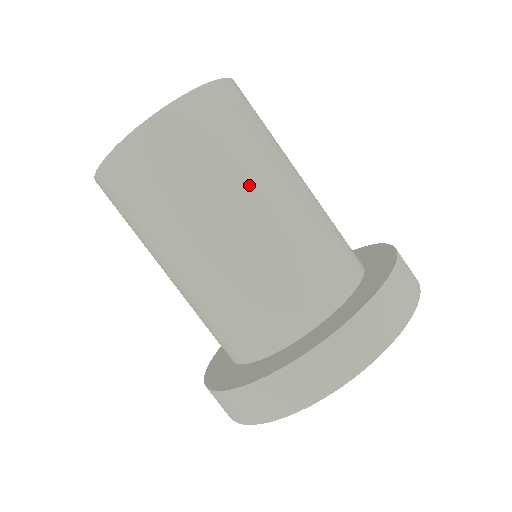
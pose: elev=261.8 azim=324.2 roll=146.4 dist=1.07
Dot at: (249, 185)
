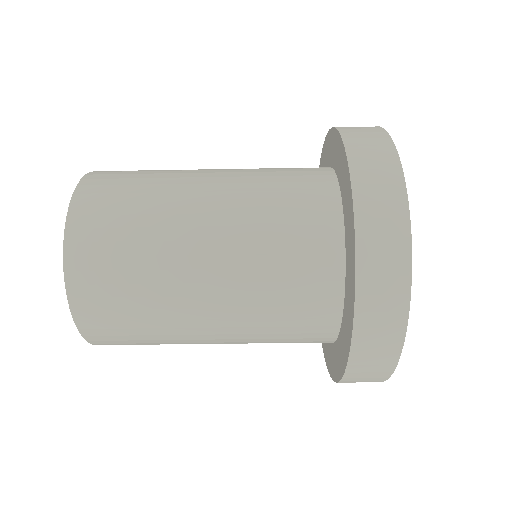
Dot at: (179, 295)
